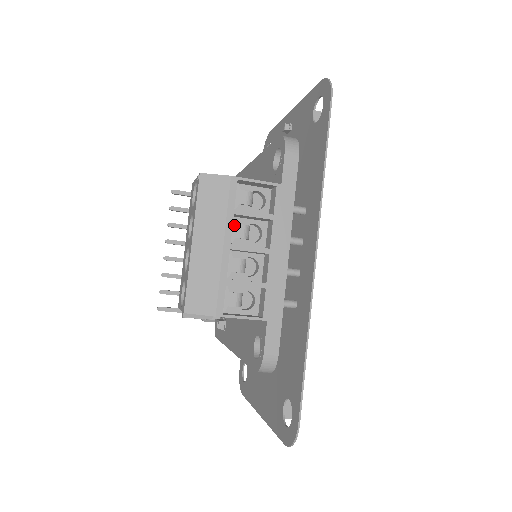
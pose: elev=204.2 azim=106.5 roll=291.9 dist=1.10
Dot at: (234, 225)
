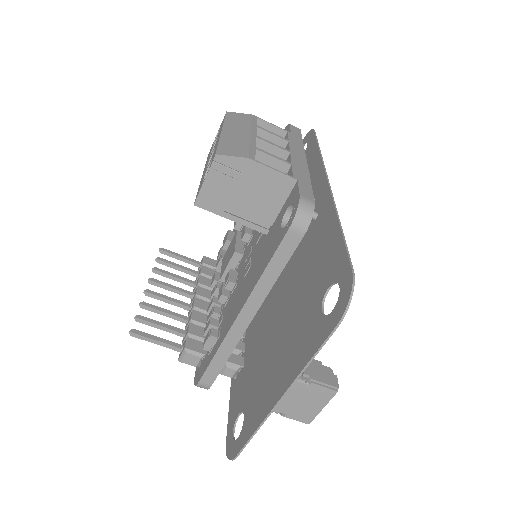
Dot at: occluded
